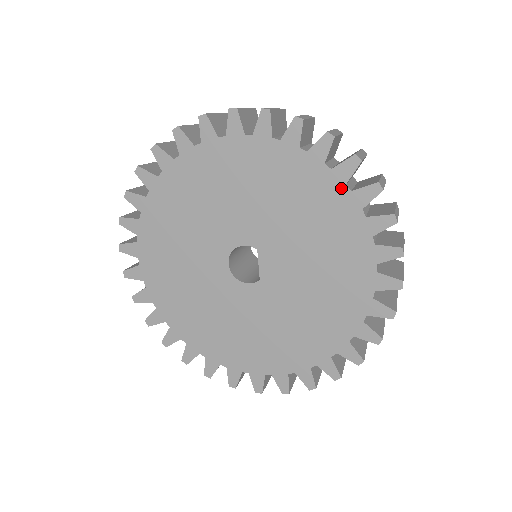
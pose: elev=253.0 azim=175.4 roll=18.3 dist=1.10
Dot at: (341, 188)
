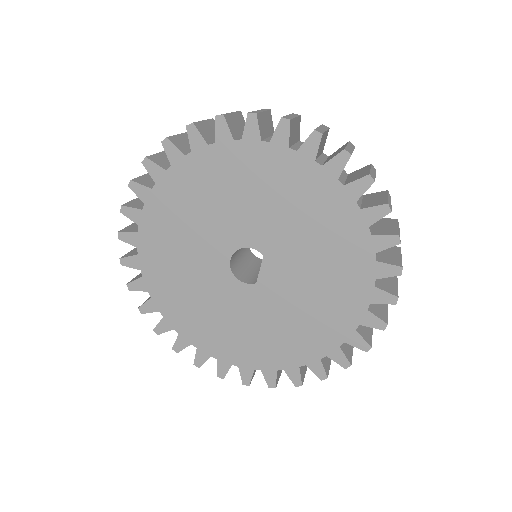
Dot at: (363, 229)
